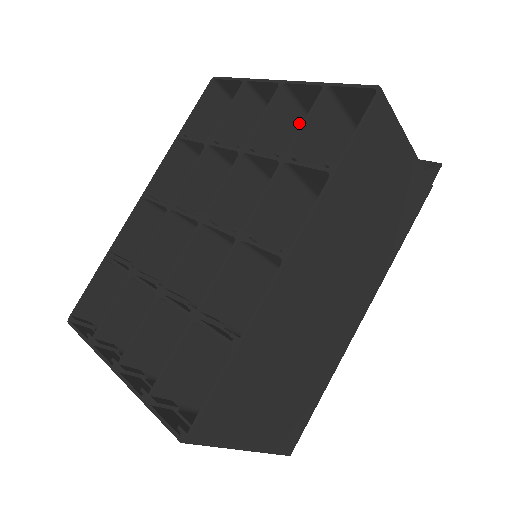
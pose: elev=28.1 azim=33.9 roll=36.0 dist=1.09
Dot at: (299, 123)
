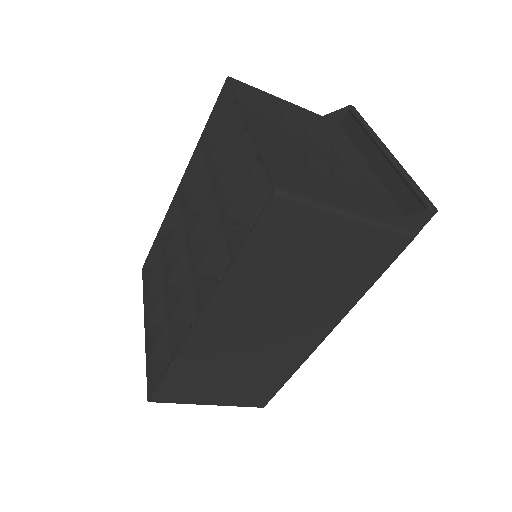
Dot at: occluded
